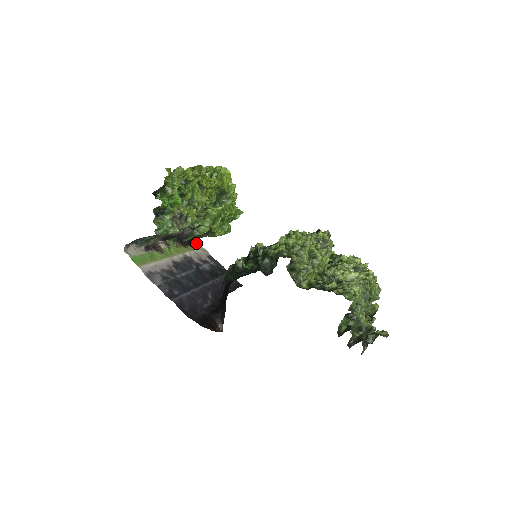
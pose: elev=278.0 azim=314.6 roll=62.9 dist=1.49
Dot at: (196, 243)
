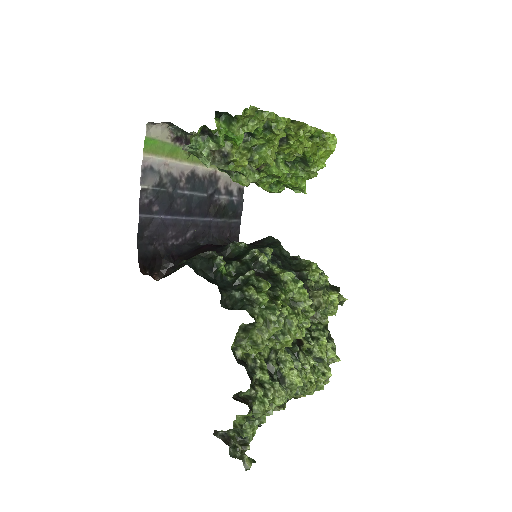
Dot at: occluded
